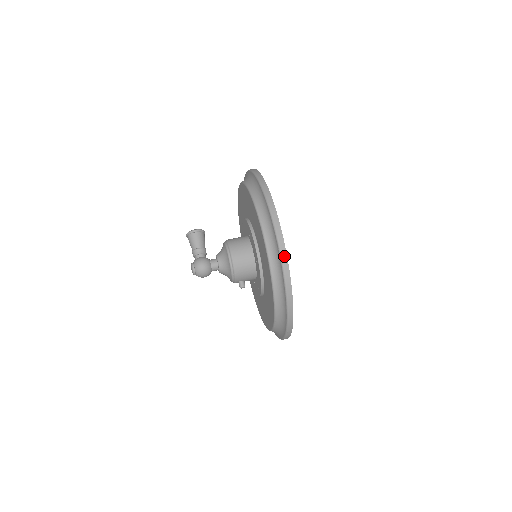
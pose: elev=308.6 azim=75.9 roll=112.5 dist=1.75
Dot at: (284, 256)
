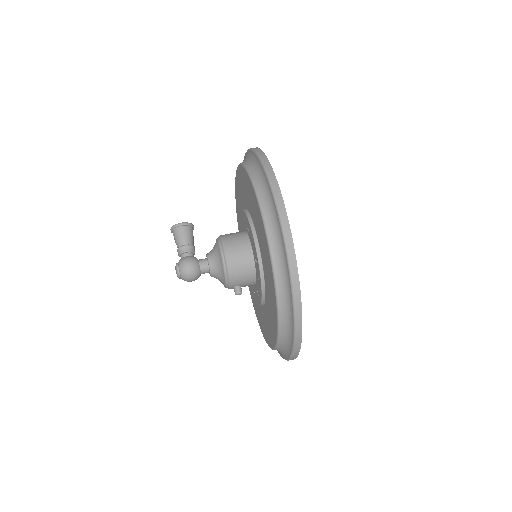
Dot at: (290, 247)
